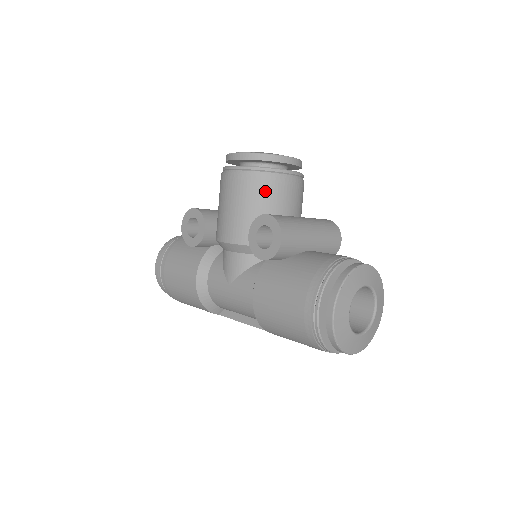
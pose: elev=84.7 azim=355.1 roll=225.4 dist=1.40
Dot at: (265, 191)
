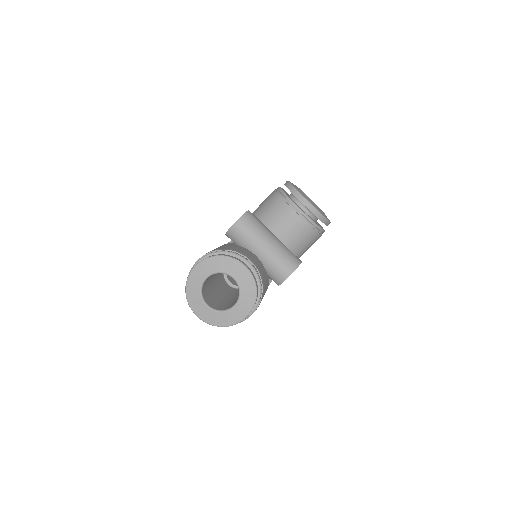
Dot at: (273, 206)
